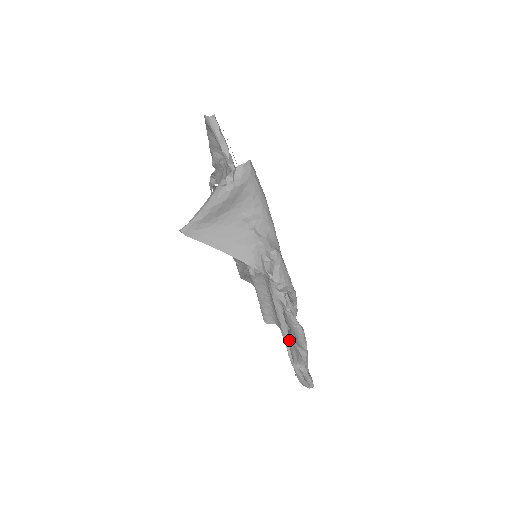
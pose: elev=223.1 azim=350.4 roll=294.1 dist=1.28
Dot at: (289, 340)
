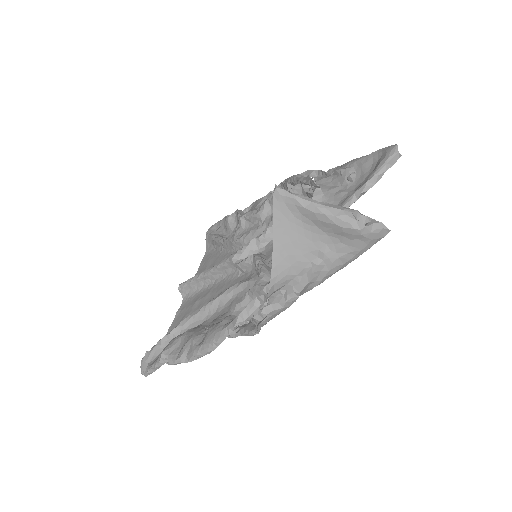
Dot at: (186, 334)
